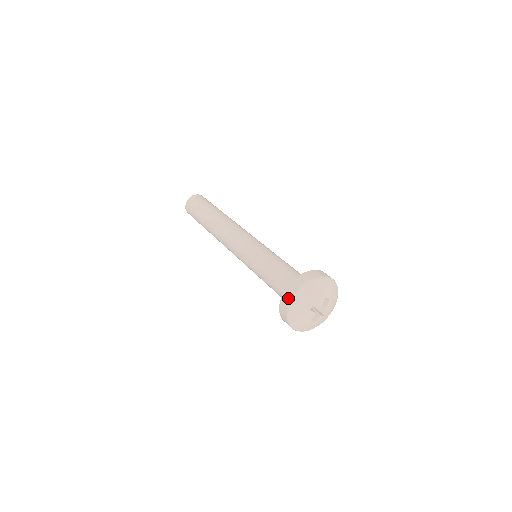
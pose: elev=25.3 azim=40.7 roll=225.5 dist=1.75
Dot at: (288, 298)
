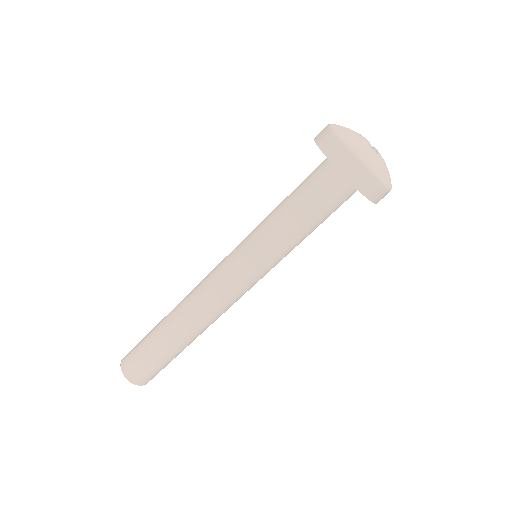
Dot at: (324, 133)
